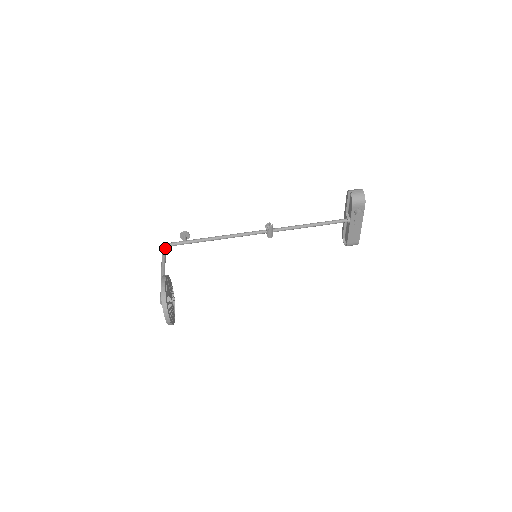
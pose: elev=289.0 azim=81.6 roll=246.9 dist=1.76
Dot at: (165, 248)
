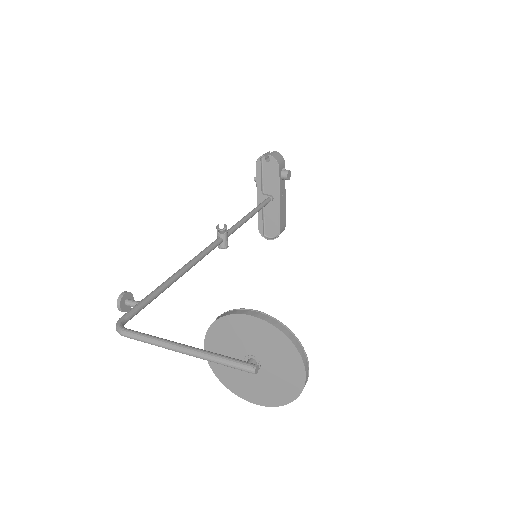
Dot at: (123, 327)
